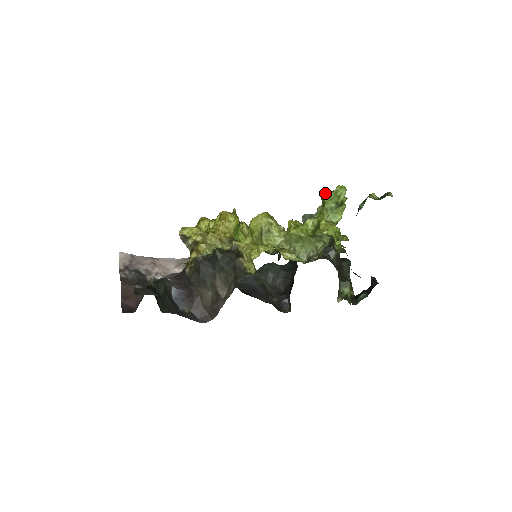
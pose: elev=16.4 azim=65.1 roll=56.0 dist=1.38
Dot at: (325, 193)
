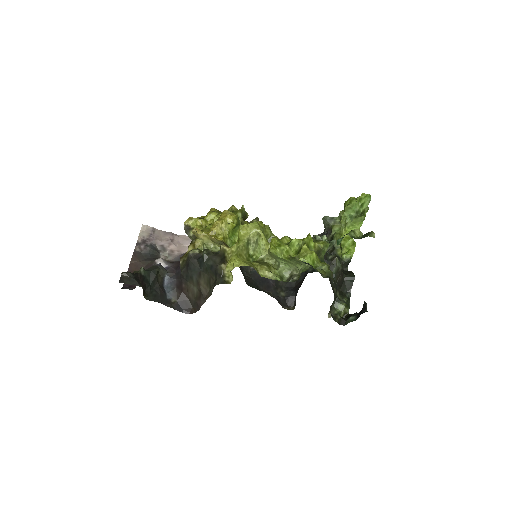
Dot at: (348, 199)
